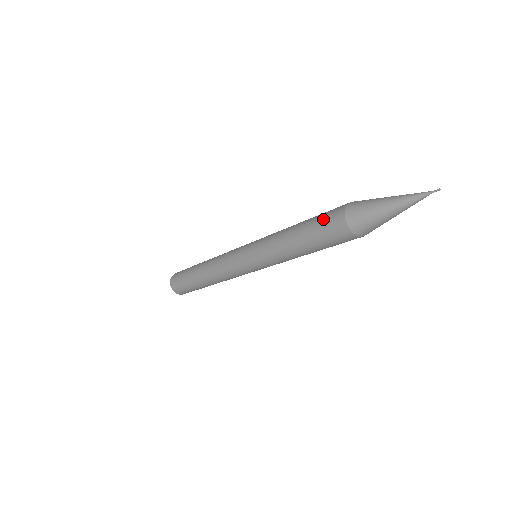
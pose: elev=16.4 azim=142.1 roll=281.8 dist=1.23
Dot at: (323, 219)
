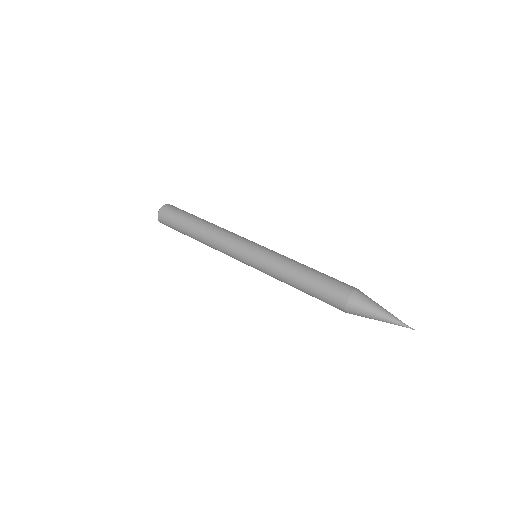
Dot at: (329, 290)
